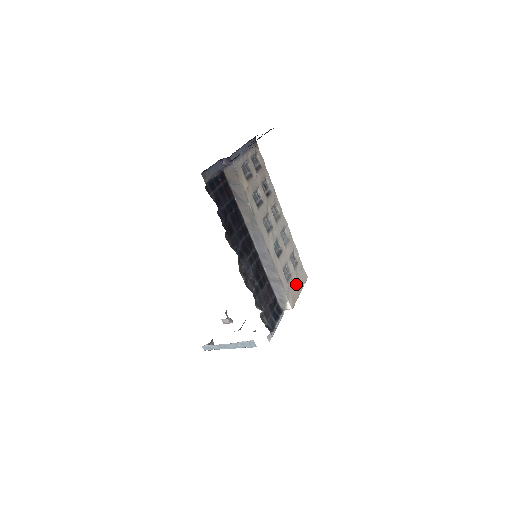
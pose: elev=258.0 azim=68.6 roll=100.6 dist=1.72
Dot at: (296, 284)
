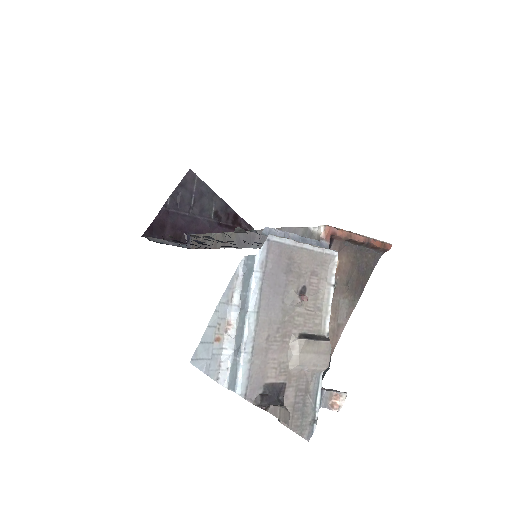
Dot at: occluded
